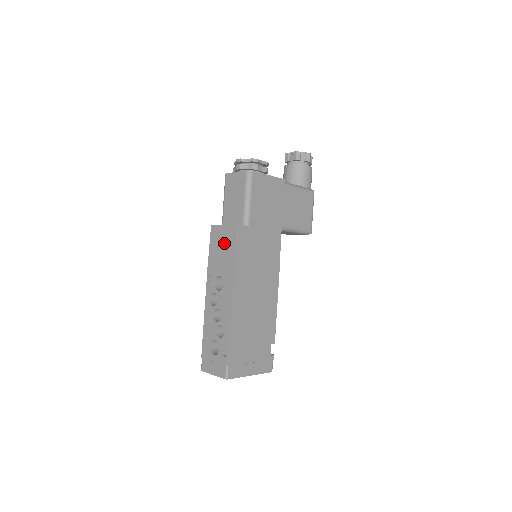
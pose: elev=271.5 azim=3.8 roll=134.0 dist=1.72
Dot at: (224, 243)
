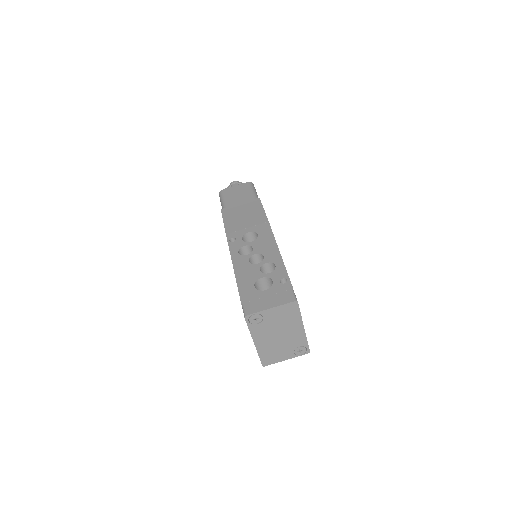
Dot at: (246, 212)
